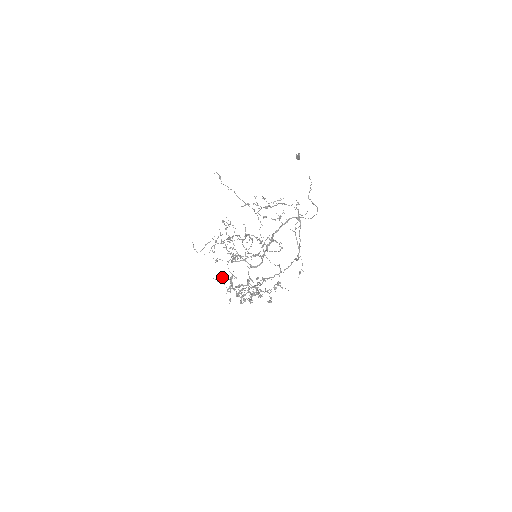
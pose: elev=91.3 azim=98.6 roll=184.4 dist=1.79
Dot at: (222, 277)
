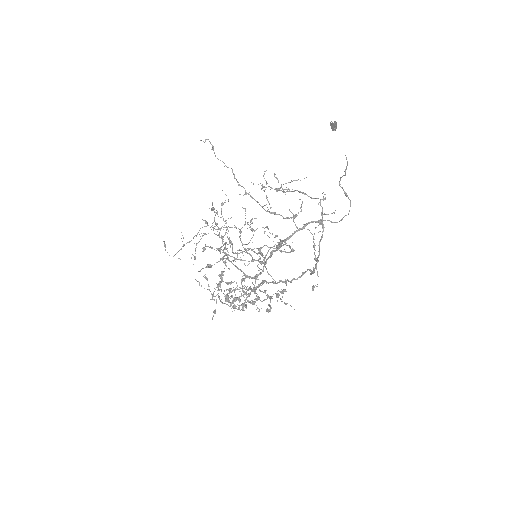
Dot at: (207, 279)
